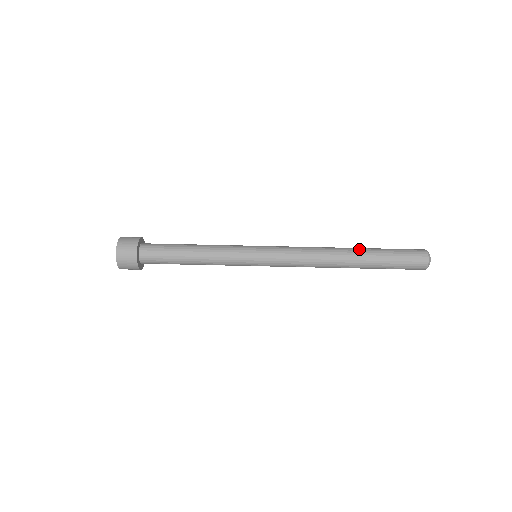
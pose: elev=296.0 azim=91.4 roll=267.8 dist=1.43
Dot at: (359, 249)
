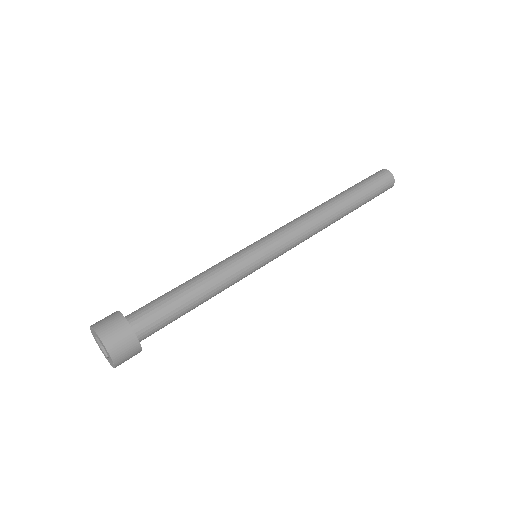
Dot at: (344, 198)
